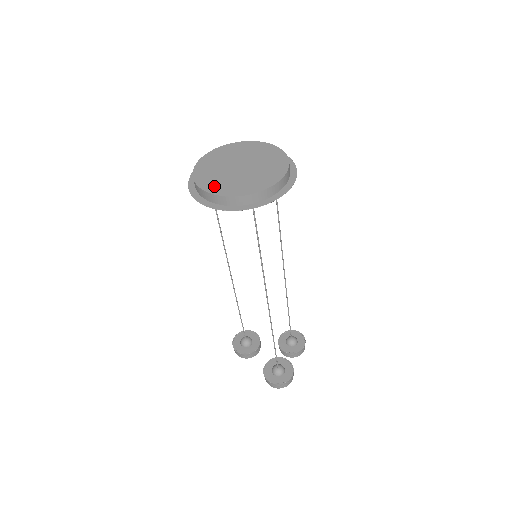
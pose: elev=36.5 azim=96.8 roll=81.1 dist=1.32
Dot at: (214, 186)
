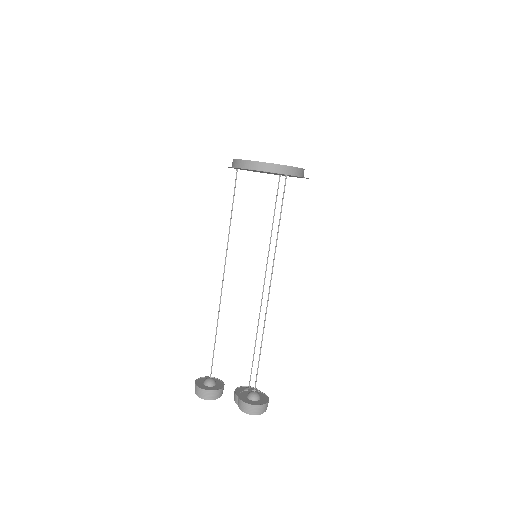
Dot at: occluded
